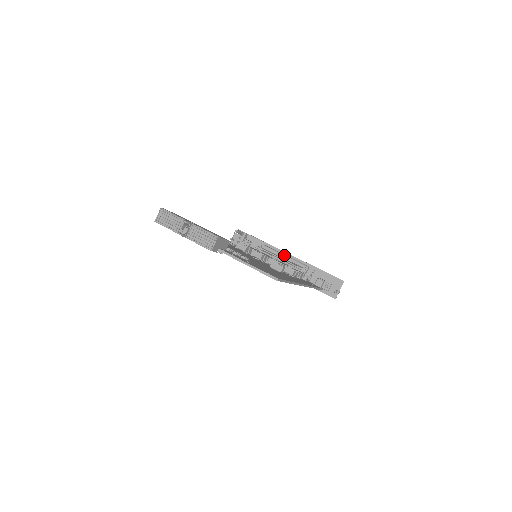
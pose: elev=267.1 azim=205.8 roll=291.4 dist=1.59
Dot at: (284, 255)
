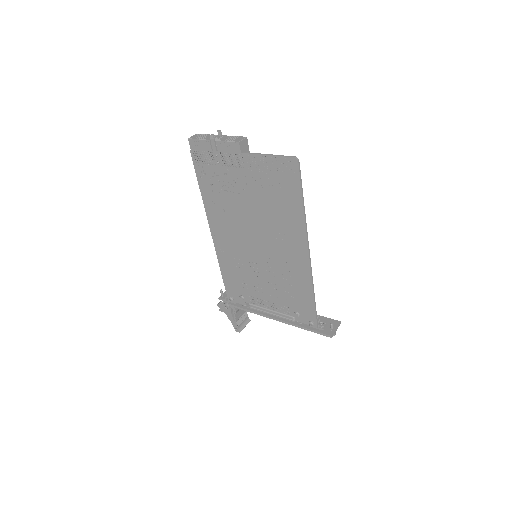
Dot at: occluded
